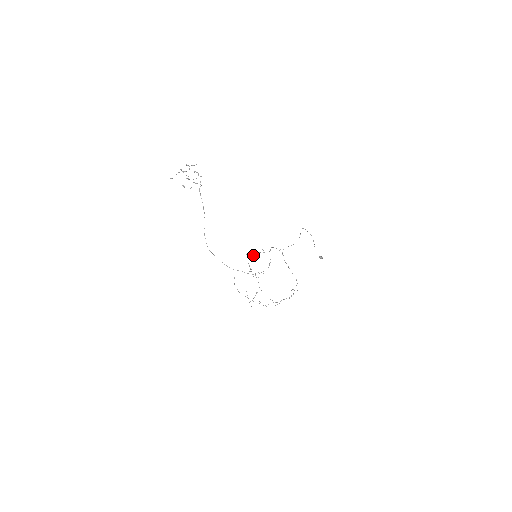
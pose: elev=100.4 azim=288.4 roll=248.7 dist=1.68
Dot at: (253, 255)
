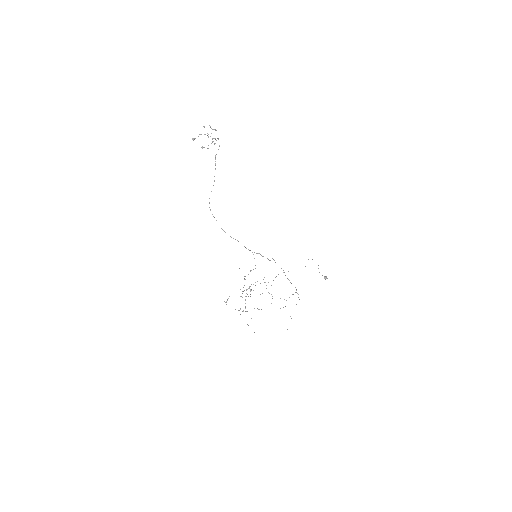
Dot at: occluded
